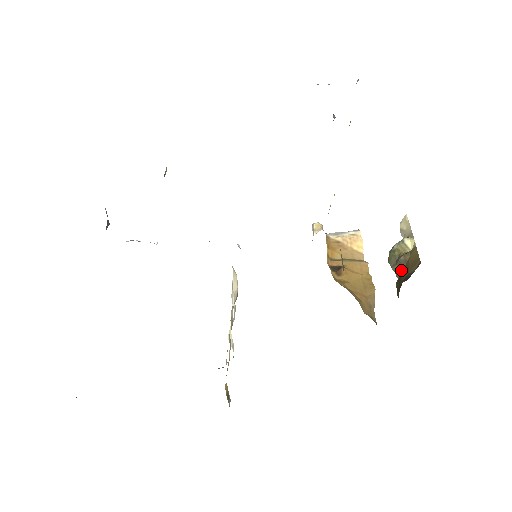
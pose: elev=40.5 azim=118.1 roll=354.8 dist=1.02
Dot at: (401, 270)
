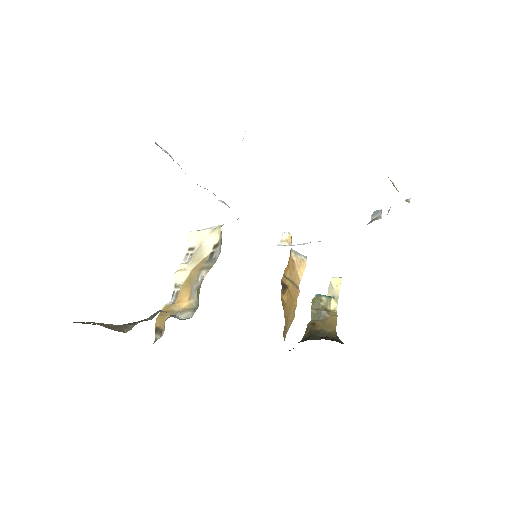
Dot at: (317, 318)
